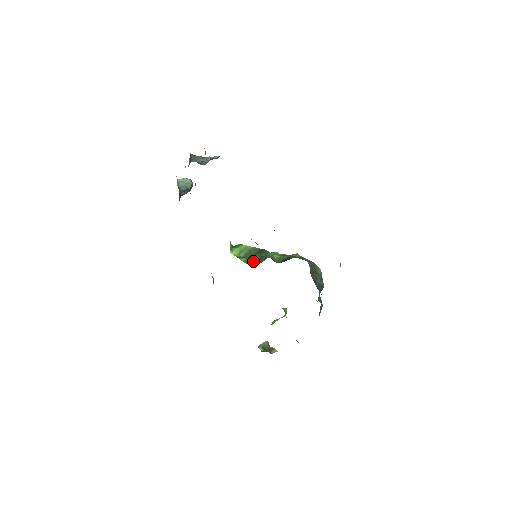
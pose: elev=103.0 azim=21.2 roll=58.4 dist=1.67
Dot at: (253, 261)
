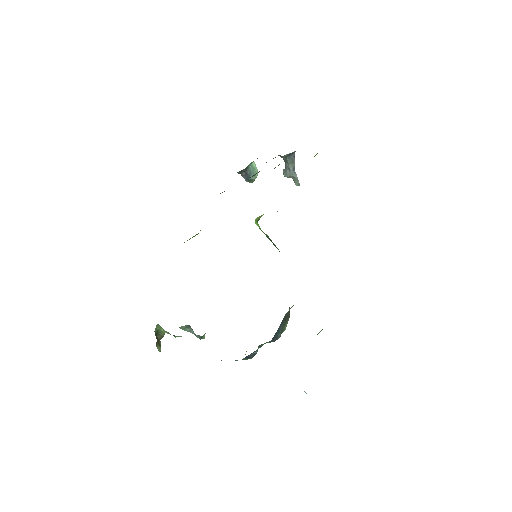
Dot at: occluded
